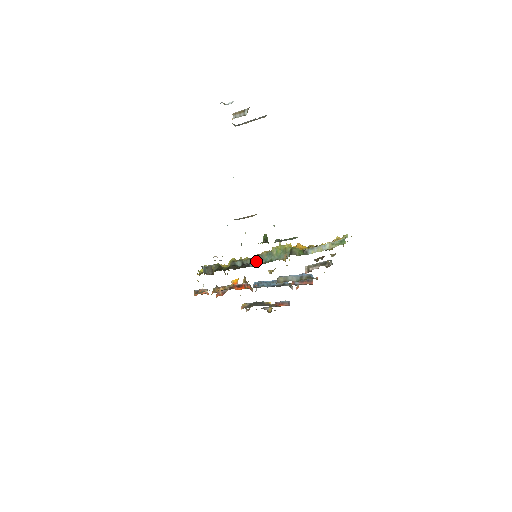
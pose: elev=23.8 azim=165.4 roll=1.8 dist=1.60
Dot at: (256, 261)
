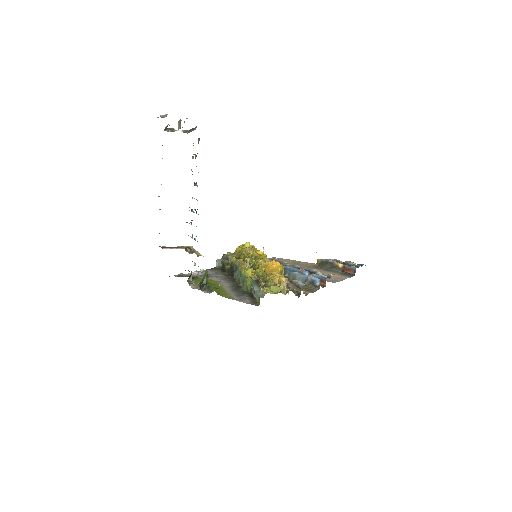
Dot at: (236, 274)
